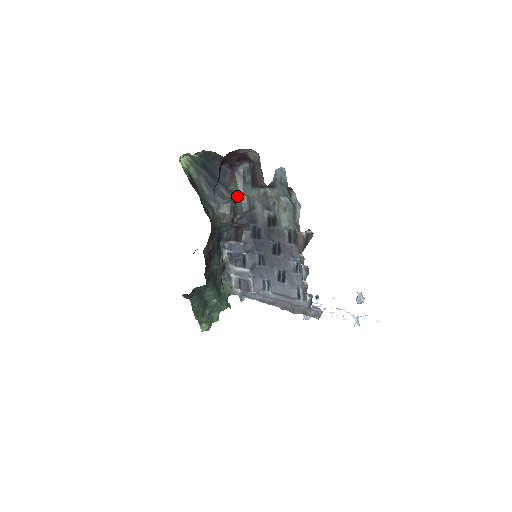
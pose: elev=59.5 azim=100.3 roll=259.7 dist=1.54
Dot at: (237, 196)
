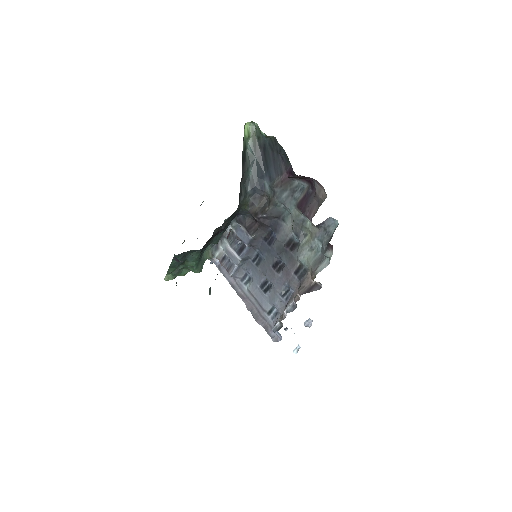
Dot at: (276, 200)
